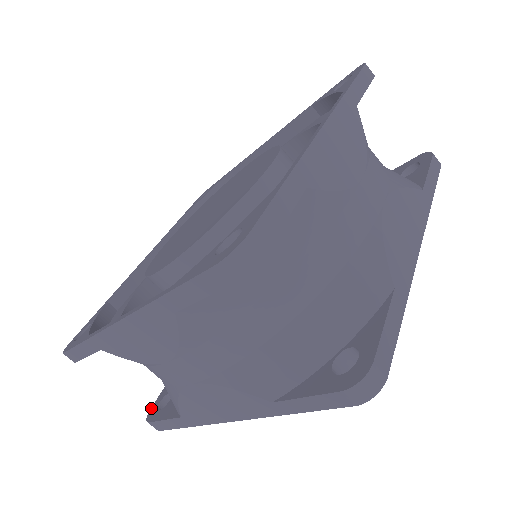
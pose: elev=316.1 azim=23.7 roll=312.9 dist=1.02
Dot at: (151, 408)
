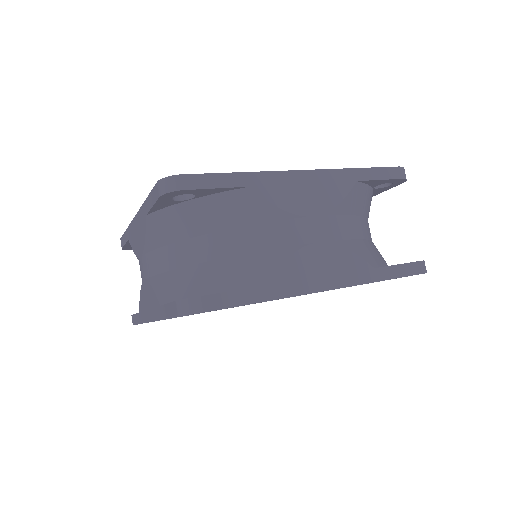
Dot at: occluded
